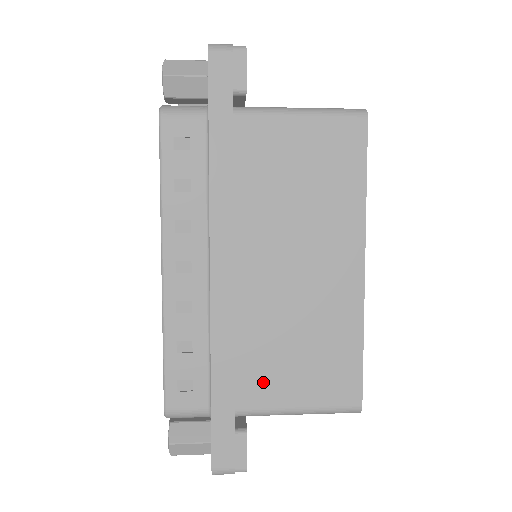
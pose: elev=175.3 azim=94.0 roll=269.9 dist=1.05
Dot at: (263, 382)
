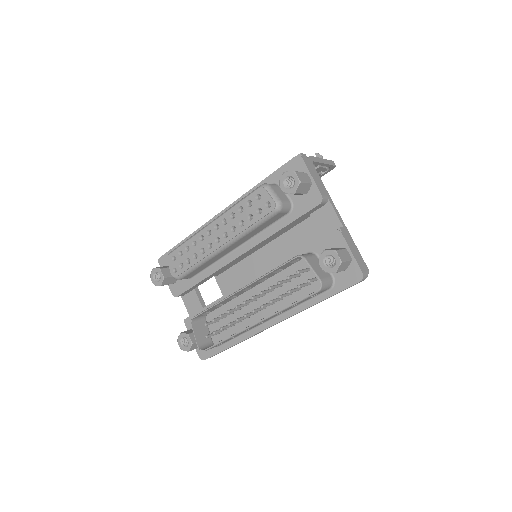
Dot at: occluded
